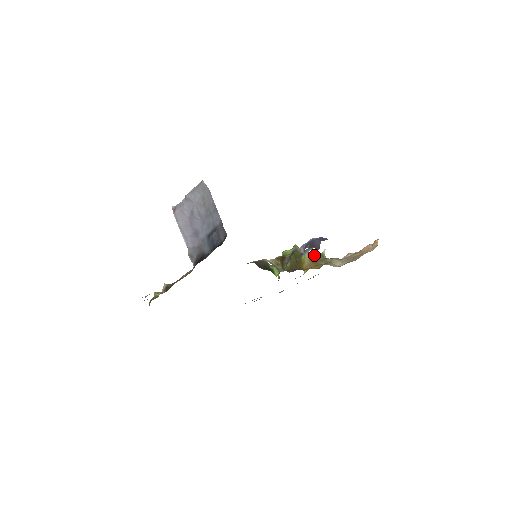
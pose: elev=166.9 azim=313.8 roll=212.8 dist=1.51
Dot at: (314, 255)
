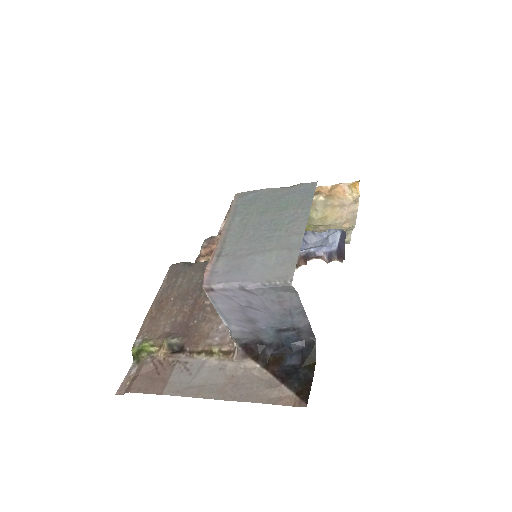
Dot at: occluded
